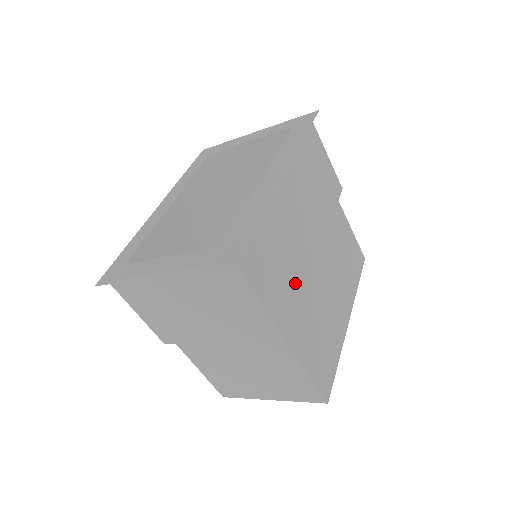
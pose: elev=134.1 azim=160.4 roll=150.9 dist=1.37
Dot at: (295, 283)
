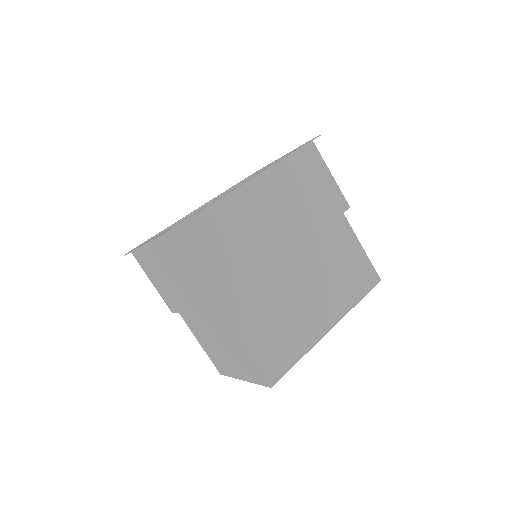
Dot at: (244, 270)
